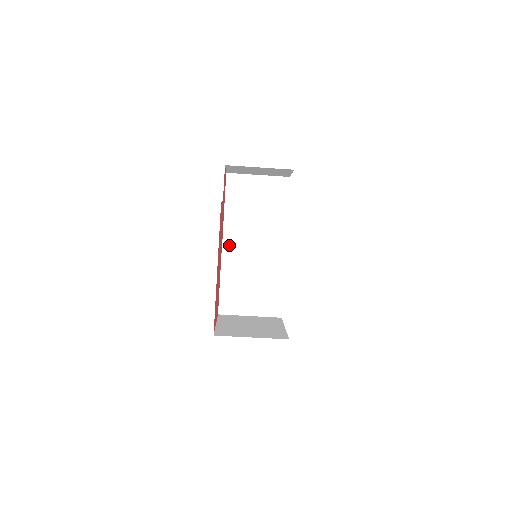
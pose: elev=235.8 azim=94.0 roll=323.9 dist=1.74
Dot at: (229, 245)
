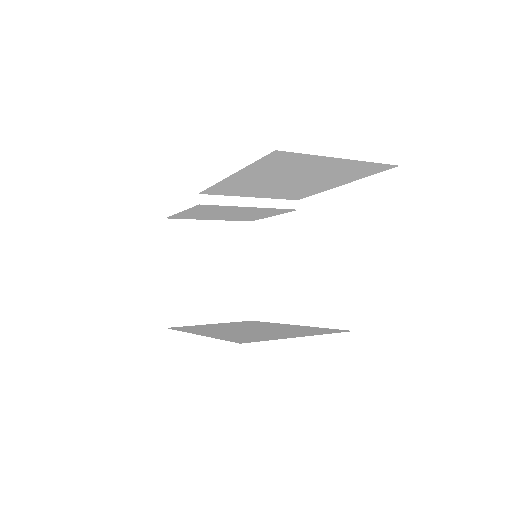
Dot at: (216, 191)
